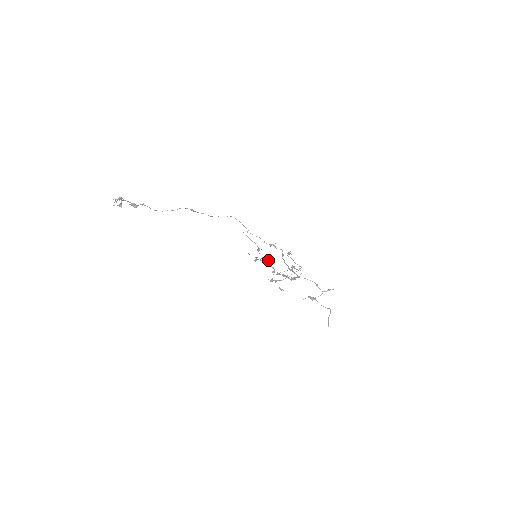
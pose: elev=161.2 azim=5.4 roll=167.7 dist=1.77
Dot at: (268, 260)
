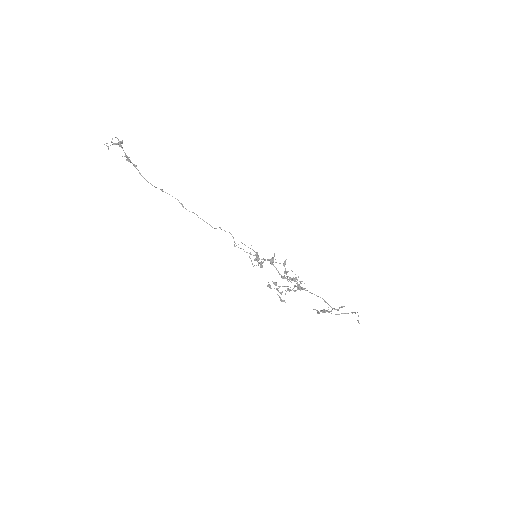
Dot at: (273, 257)
